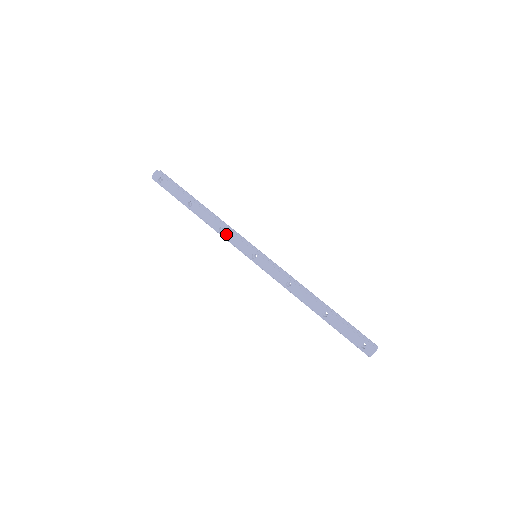
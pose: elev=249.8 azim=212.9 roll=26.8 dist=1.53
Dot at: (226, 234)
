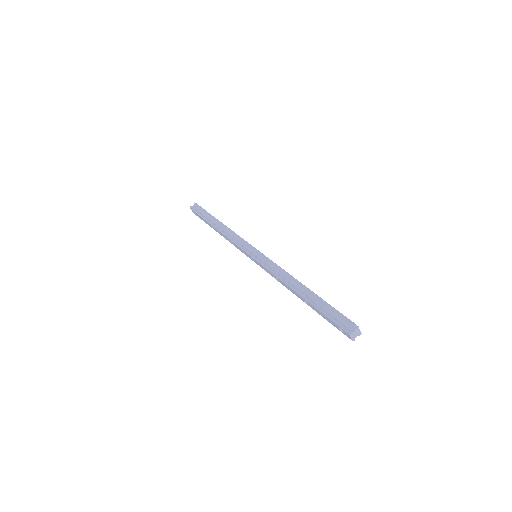
Dot at: (234, 245)
